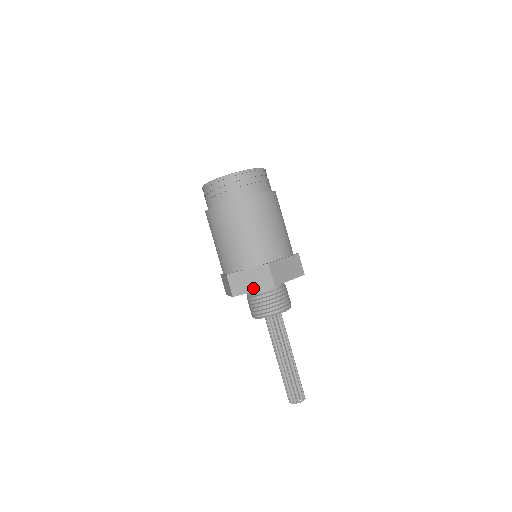
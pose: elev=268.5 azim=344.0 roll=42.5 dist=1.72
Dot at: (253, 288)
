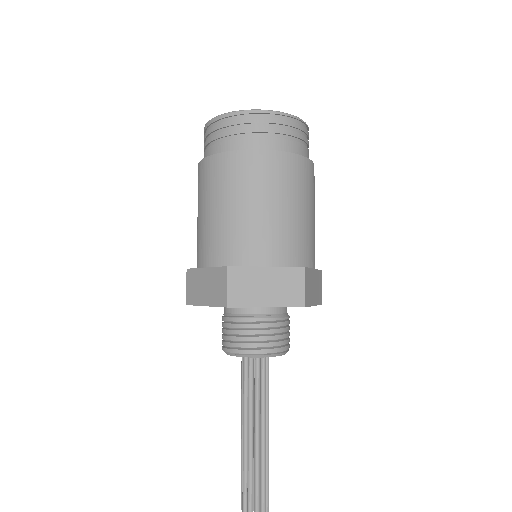
Dot at: (206, 300)
